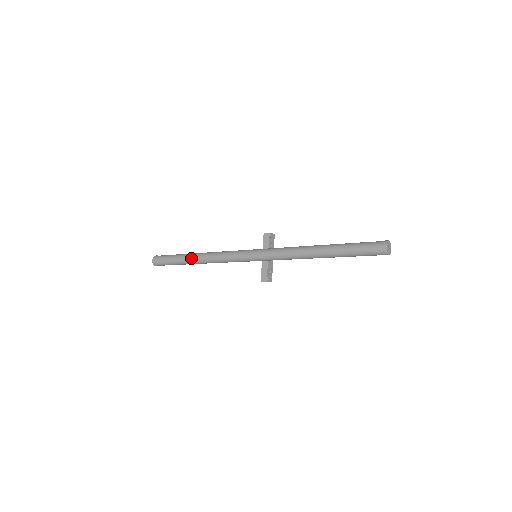
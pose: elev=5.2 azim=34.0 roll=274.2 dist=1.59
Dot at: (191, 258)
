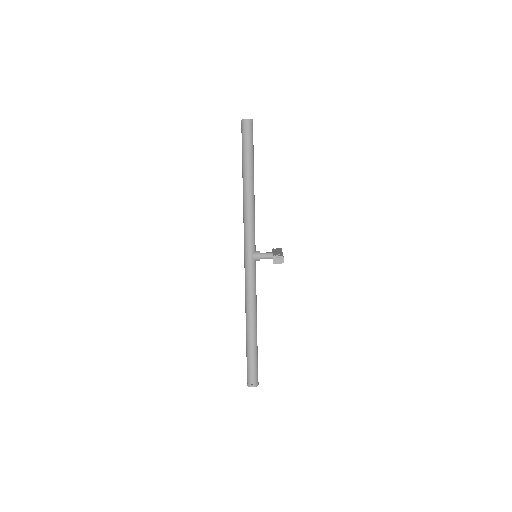
Dot at: (246, 329)
